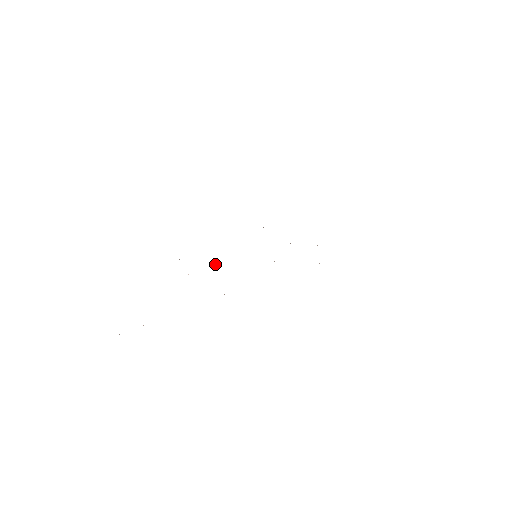
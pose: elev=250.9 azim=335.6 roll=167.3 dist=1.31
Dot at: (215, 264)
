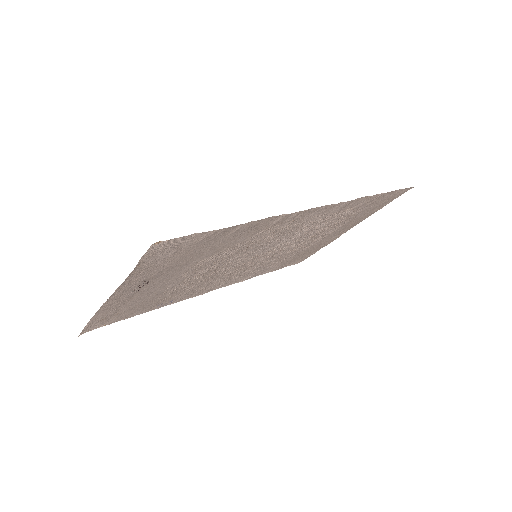
Dot at: (199, 277)
